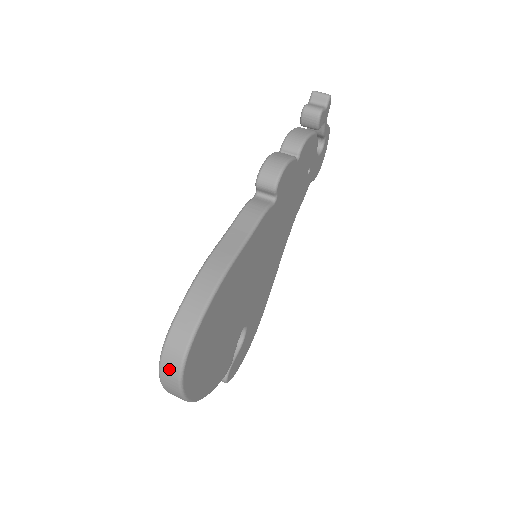
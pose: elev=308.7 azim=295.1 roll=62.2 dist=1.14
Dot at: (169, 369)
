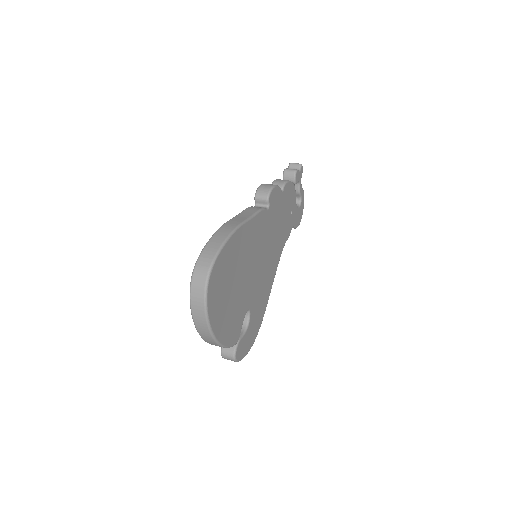
Dot at: (198, 282)
